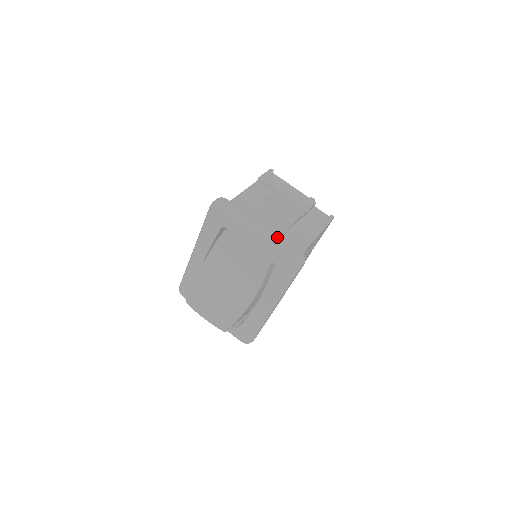
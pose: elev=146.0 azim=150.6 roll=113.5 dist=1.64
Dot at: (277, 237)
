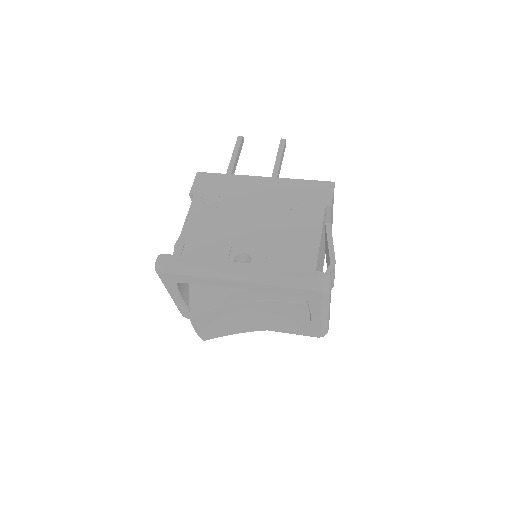
Dot at: occluded
